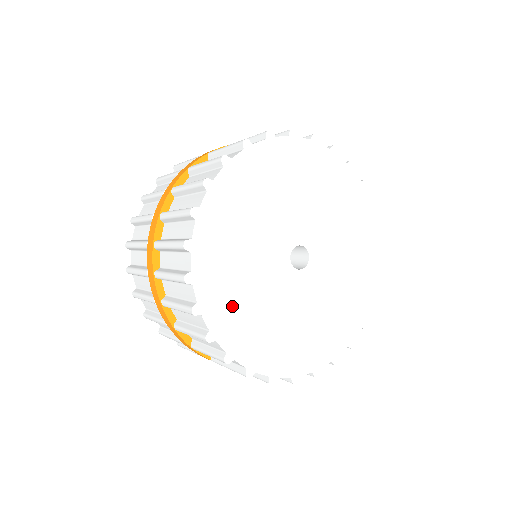
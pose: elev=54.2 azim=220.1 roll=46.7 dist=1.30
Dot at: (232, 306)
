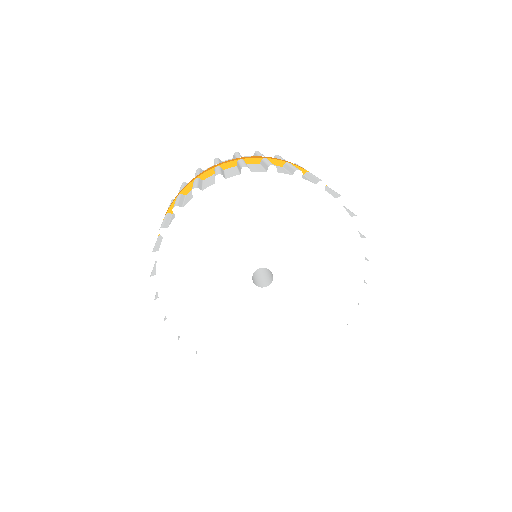
Dot at: (225, 340)
